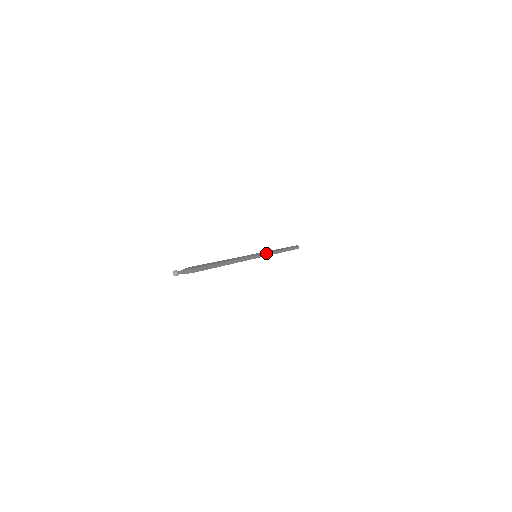
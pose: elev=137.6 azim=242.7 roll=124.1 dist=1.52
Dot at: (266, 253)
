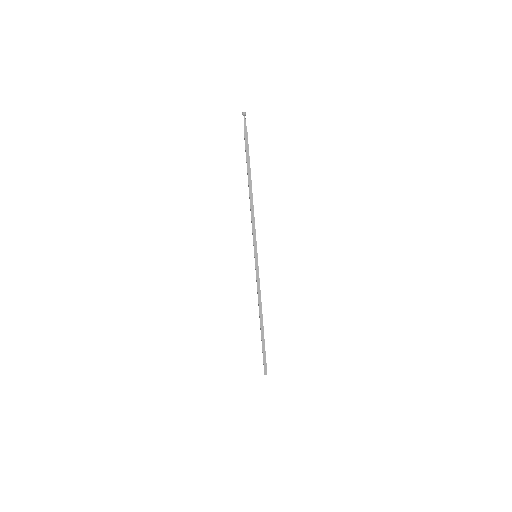
Dot at: occluded
